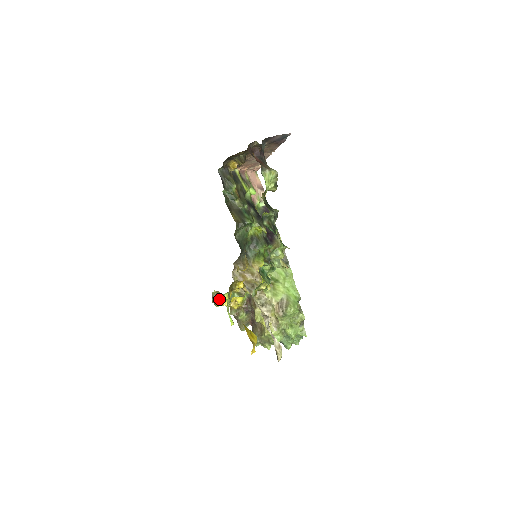
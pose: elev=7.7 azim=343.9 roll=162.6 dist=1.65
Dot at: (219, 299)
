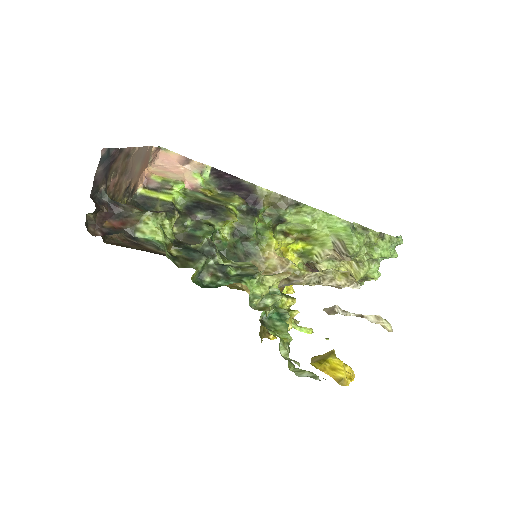
Dot at: occluded
